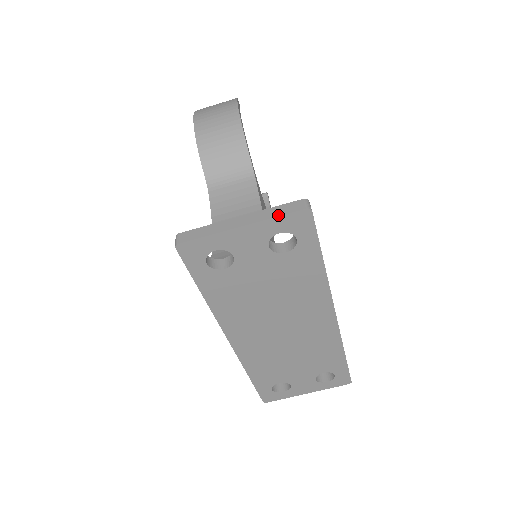
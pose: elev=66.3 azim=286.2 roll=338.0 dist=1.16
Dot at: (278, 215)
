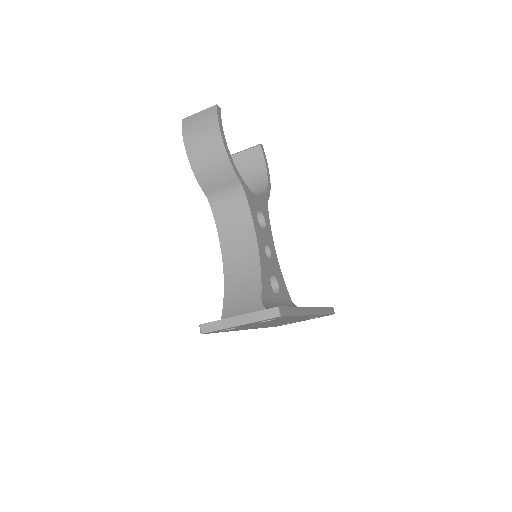
Dot at: (260, 320)
